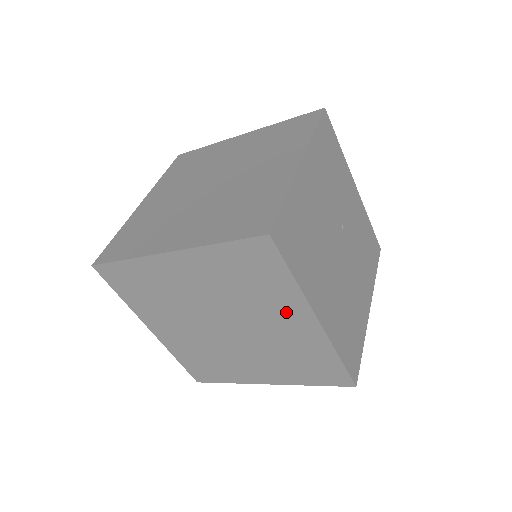
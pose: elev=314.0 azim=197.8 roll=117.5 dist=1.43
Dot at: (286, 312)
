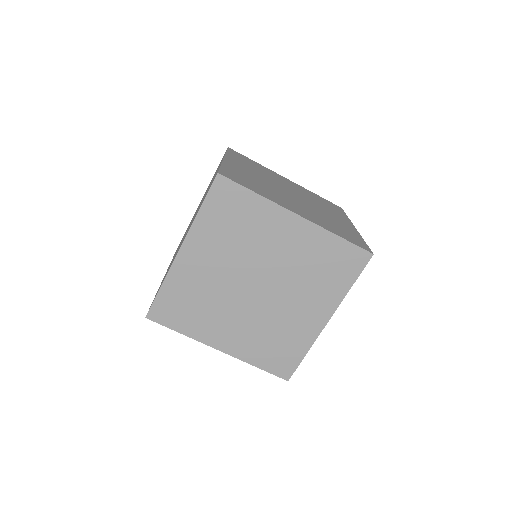
Dot at: (317, 303)
